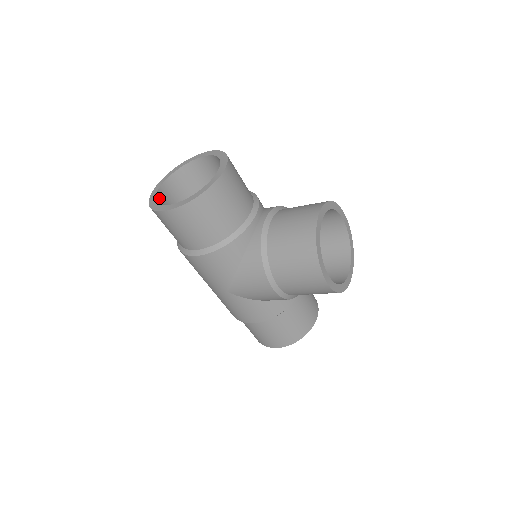
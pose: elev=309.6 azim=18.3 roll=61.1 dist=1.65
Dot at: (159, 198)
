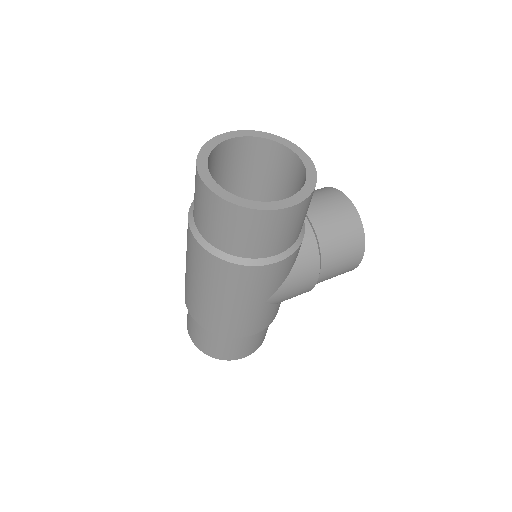
Dot at: occluded
